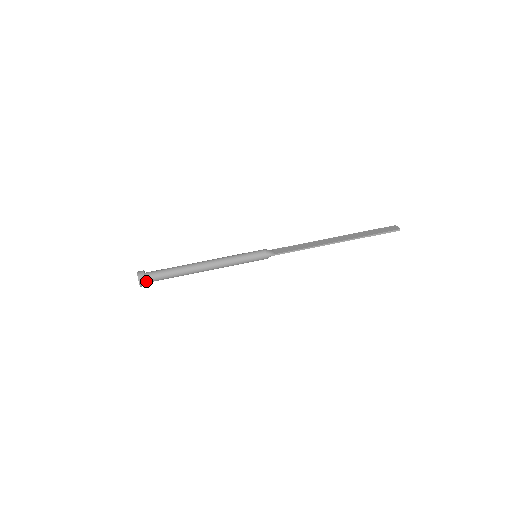
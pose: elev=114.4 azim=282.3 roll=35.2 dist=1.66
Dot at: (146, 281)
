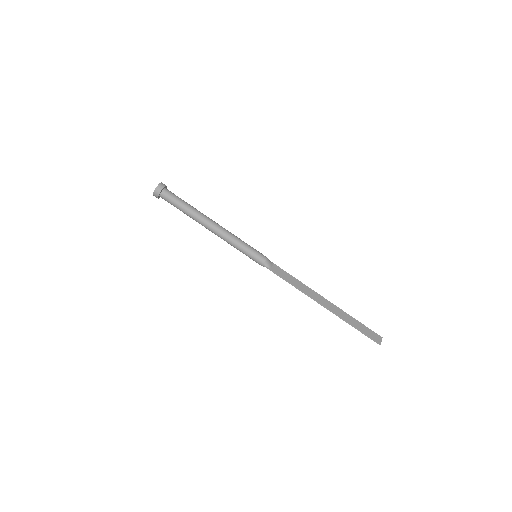
Dot at: (160, 195)
